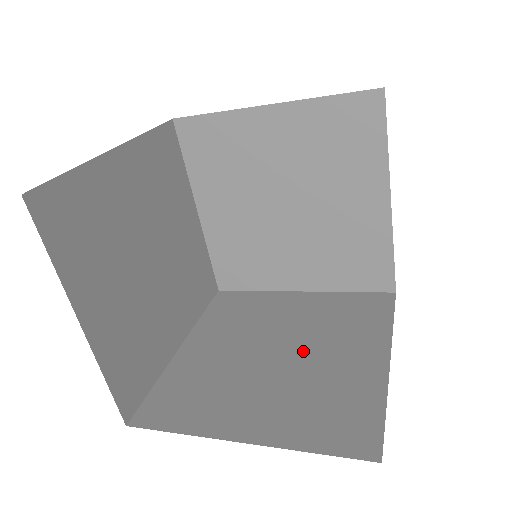
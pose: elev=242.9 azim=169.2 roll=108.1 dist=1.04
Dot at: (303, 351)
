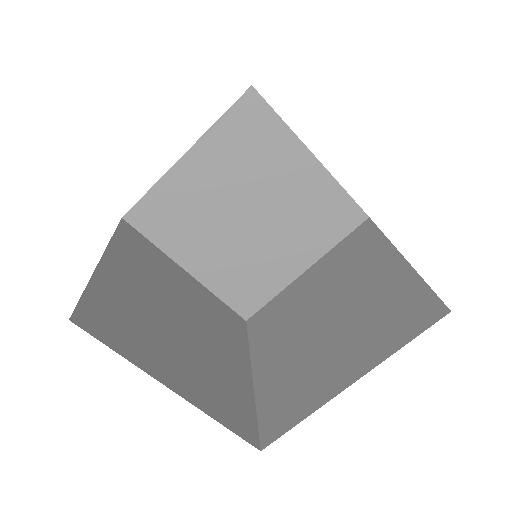
Dot at: (201, 333)
